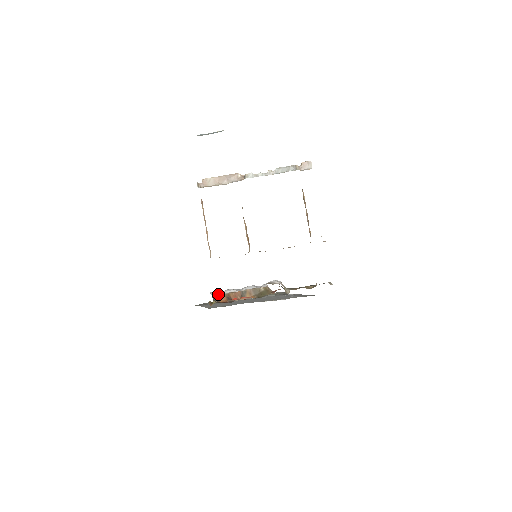
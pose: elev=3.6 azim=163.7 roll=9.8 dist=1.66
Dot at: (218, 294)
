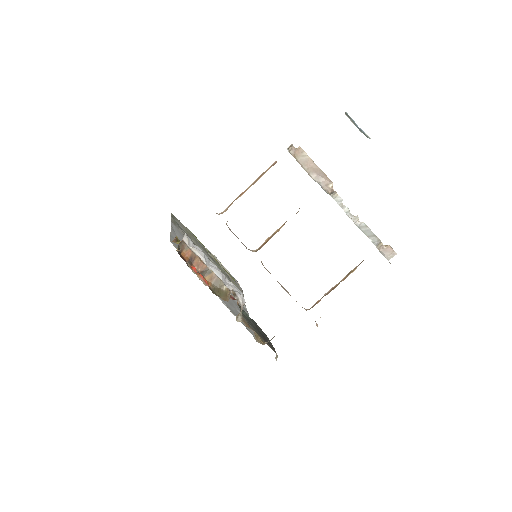
Dot at: (189, 245)
